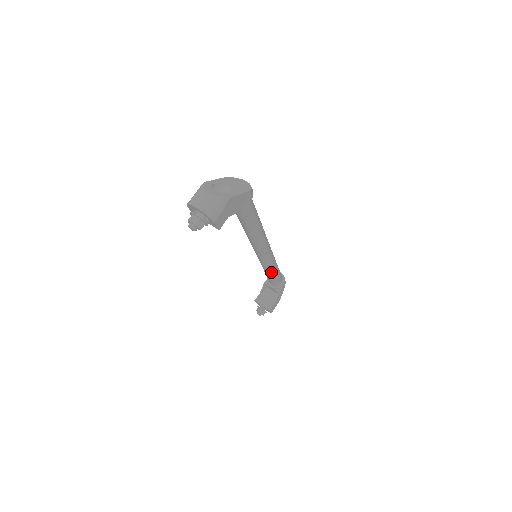
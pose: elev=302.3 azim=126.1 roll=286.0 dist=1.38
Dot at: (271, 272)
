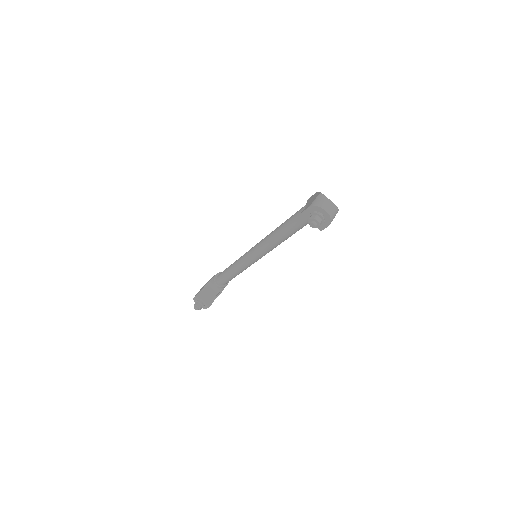
Dot at: (240, 272)
